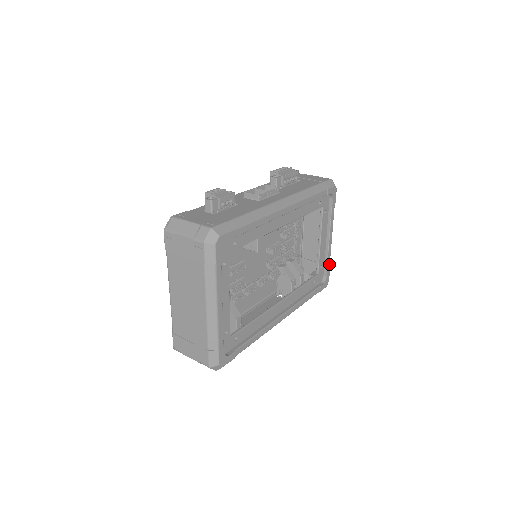
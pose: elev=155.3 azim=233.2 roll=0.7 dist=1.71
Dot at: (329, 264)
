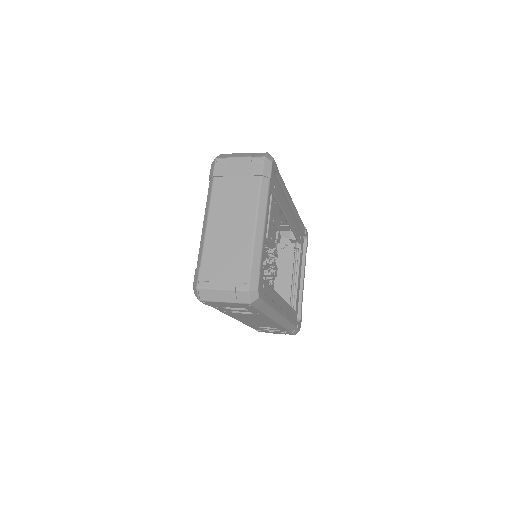
Dot at: (301, 307)
